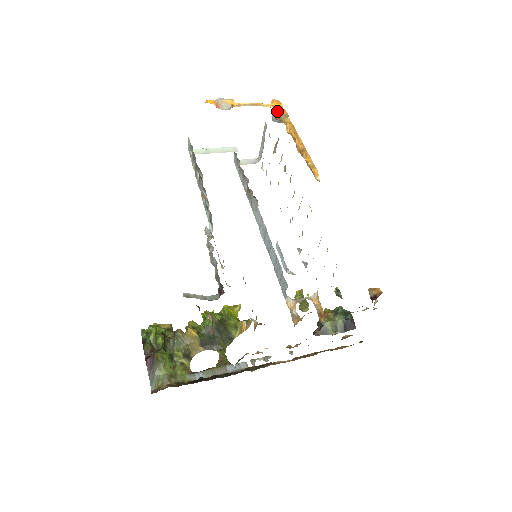
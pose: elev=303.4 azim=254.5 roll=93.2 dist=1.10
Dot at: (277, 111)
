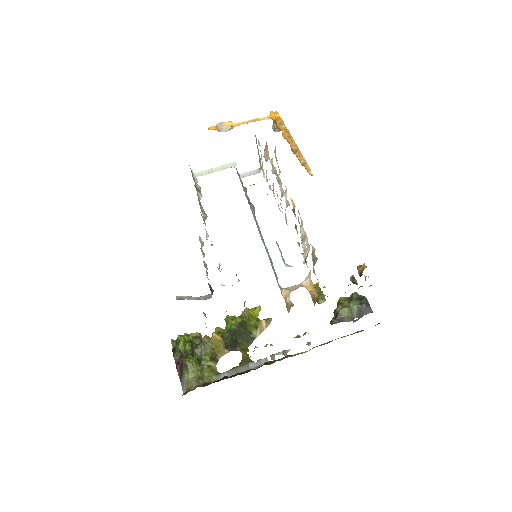
Dot at: (274, 121)
